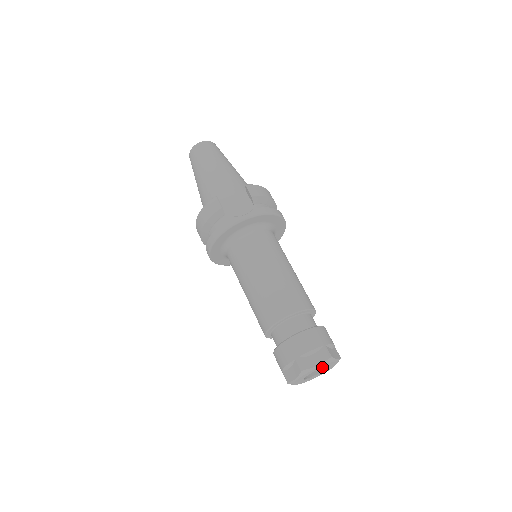
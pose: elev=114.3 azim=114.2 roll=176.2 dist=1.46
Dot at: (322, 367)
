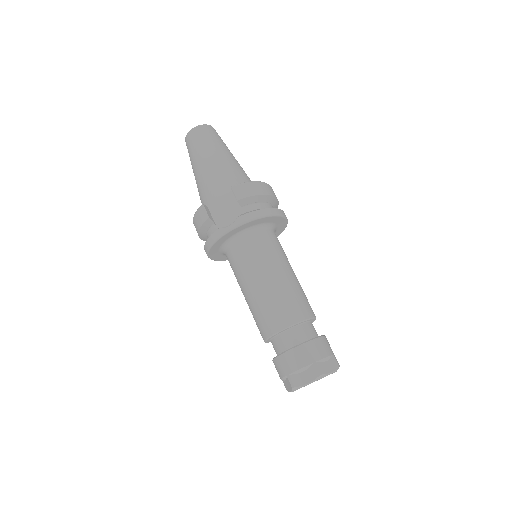
Dot at: occluded
